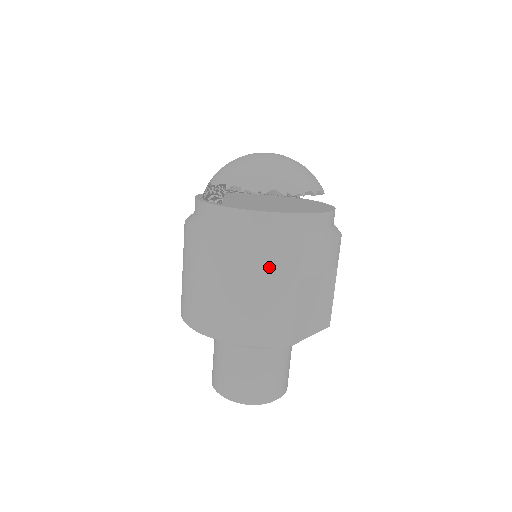
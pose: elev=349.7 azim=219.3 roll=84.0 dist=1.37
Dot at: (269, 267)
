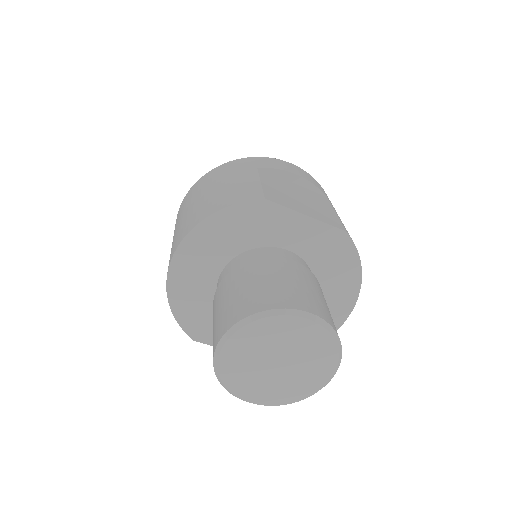
Dot at: (224, 172)
